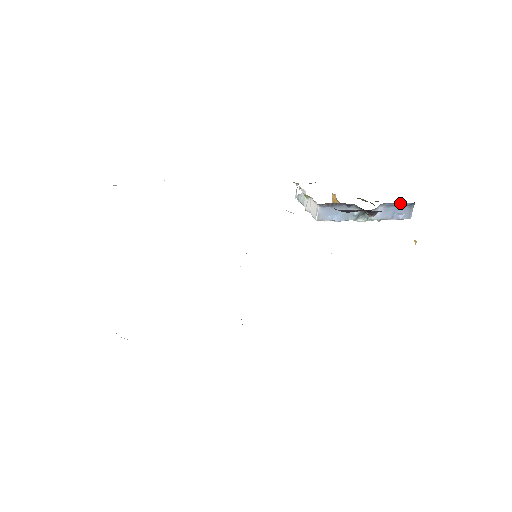
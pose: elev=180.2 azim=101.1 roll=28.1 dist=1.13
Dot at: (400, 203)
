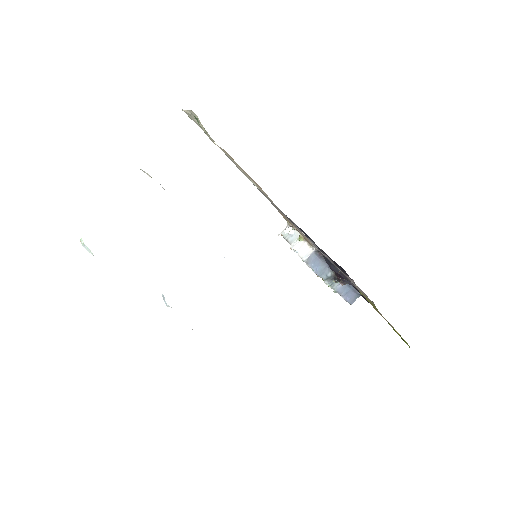
Dot at: occluded
